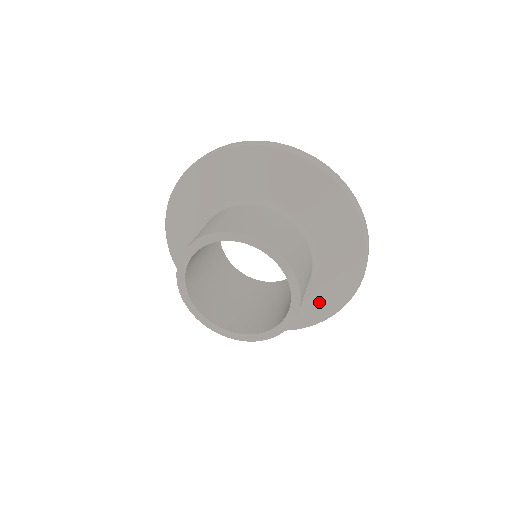
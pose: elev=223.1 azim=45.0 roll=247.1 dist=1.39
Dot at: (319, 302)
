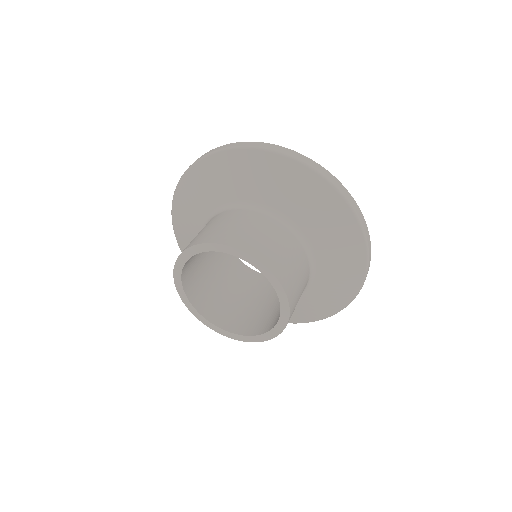
Dot at: (335, 284)
